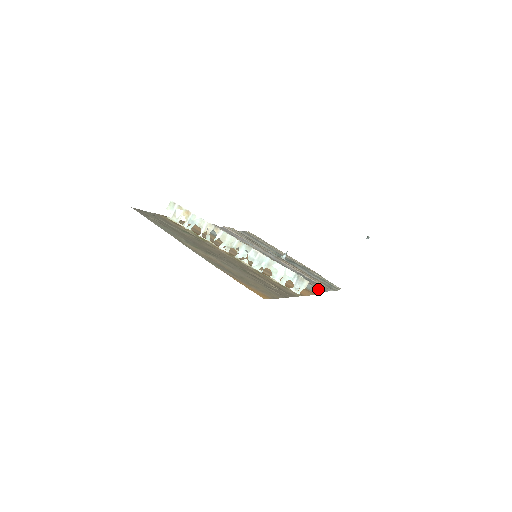
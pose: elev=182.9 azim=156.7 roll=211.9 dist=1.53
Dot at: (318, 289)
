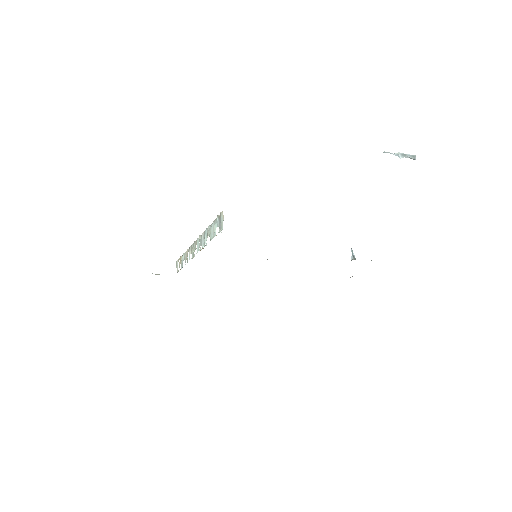
Dot at: occluded
